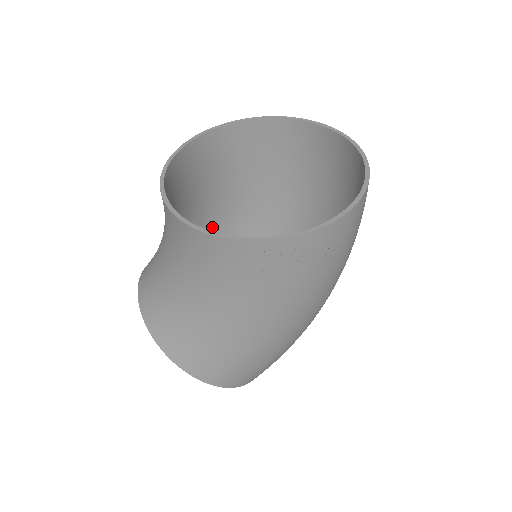
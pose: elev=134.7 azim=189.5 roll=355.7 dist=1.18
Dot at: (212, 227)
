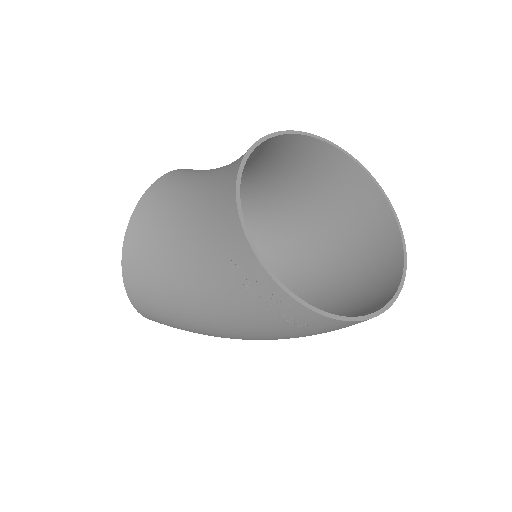
Dot at: (255, 196)
